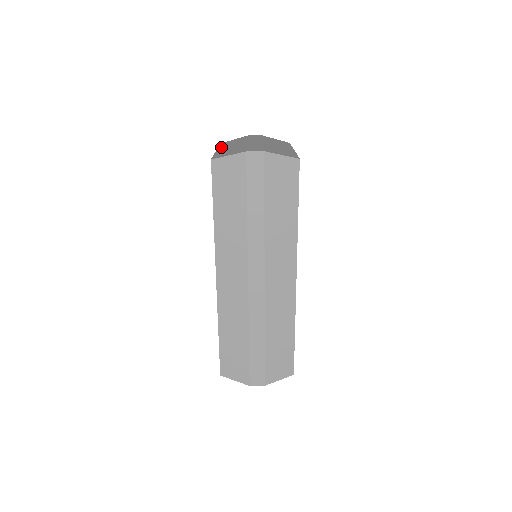
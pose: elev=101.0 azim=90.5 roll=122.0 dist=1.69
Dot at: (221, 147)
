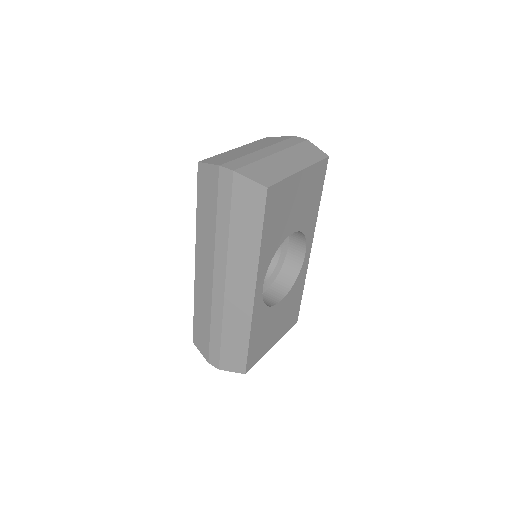
Dot at: (247, 145)
